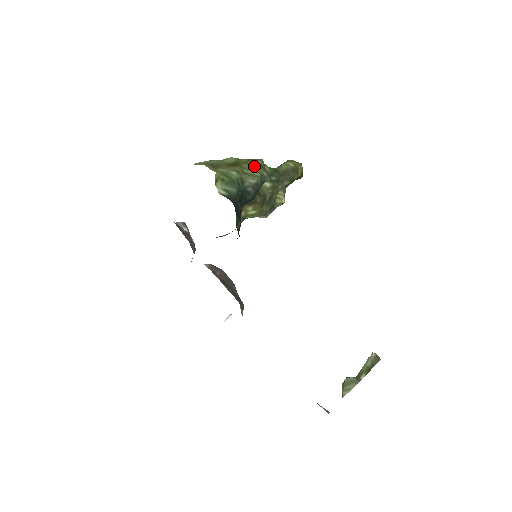
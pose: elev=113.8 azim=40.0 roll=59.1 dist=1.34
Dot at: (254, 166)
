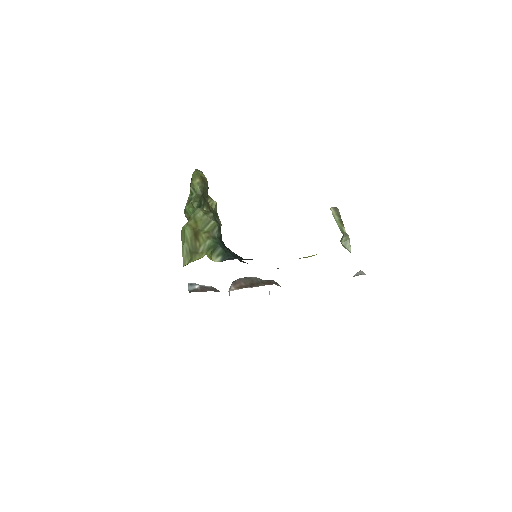
Dot at: (203, 220)
